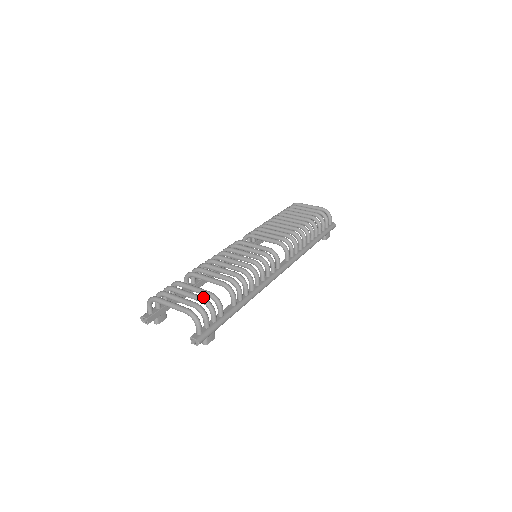
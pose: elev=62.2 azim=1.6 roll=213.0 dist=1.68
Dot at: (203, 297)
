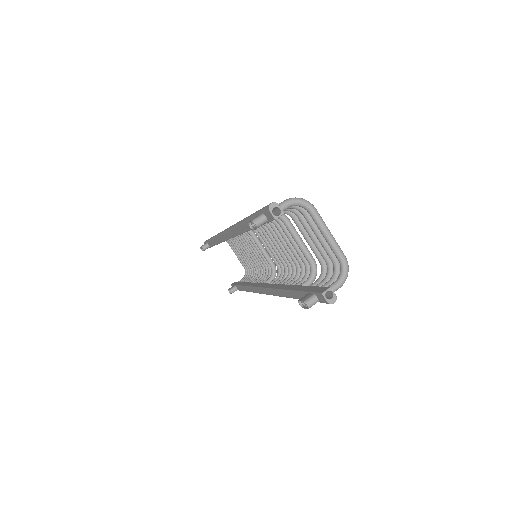
Dot at: occluded
